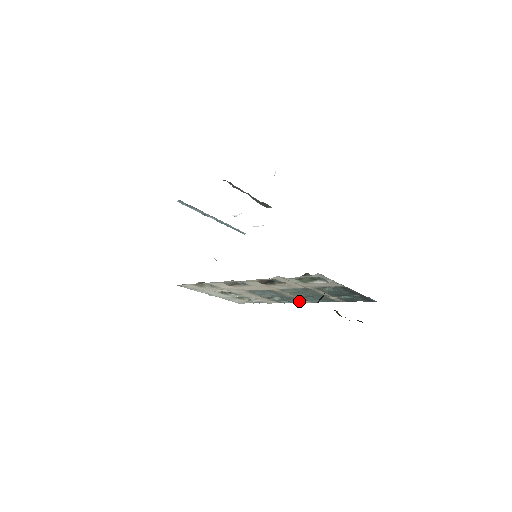
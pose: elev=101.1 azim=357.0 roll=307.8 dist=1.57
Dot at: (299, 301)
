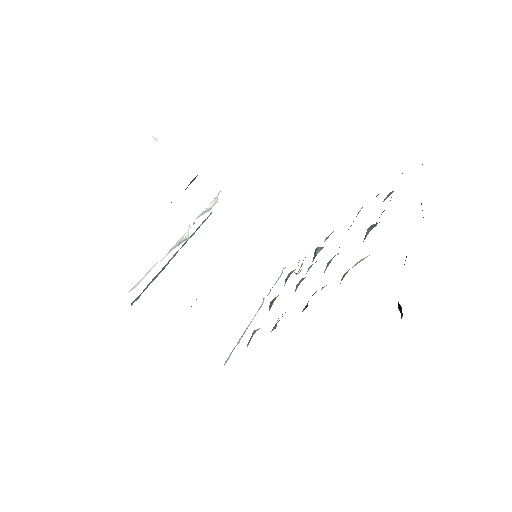
Dot at: occluded
